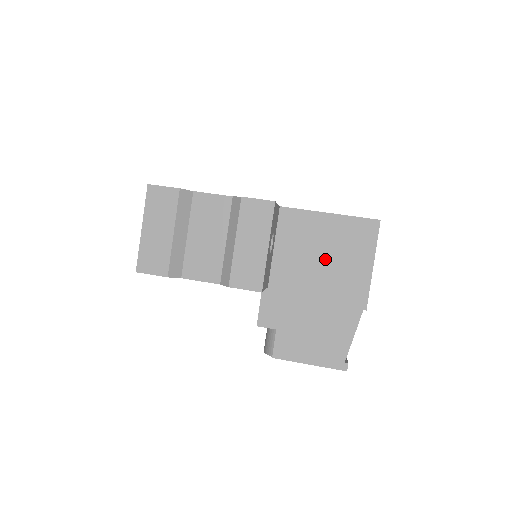
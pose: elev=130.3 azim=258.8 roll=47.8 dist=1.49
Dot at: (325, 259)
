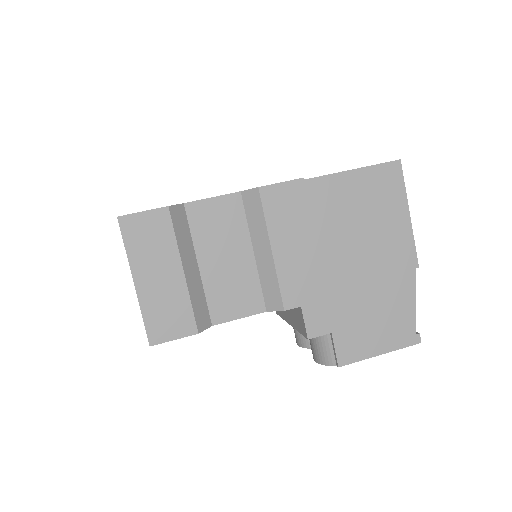
Dot at: (357, 228)
